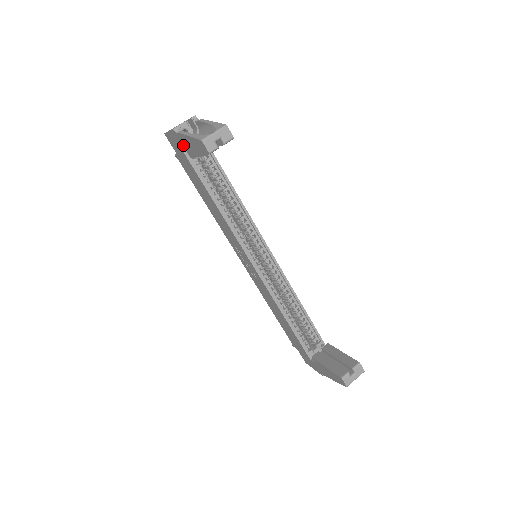
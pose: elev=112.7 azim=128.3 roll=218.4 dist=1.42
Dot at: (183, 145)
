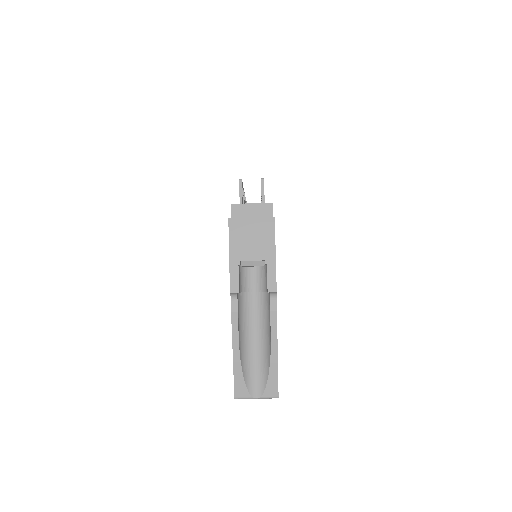
Dot at: occluded
